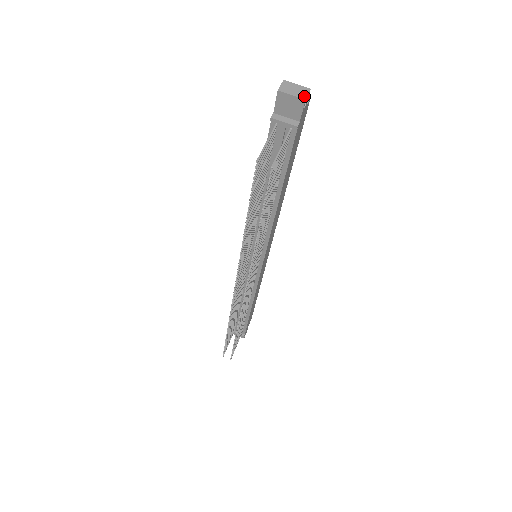
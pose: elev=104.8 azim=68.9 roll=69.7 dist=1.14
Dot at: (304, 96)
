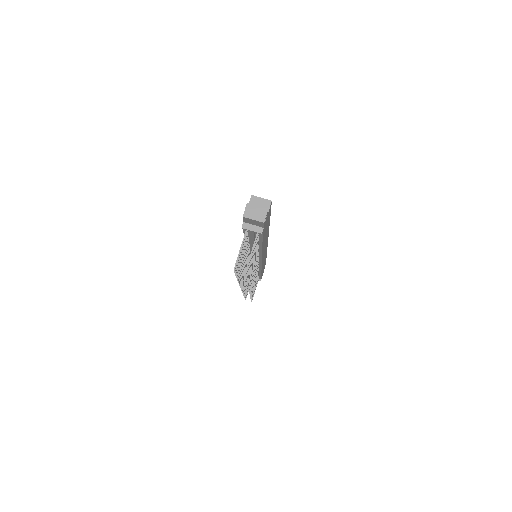
Dot at: (263, 219)
